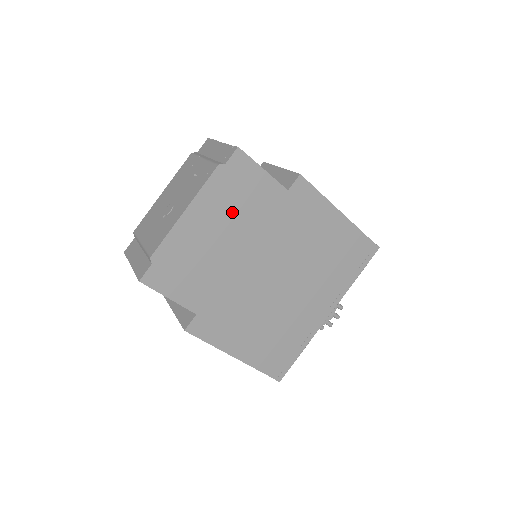
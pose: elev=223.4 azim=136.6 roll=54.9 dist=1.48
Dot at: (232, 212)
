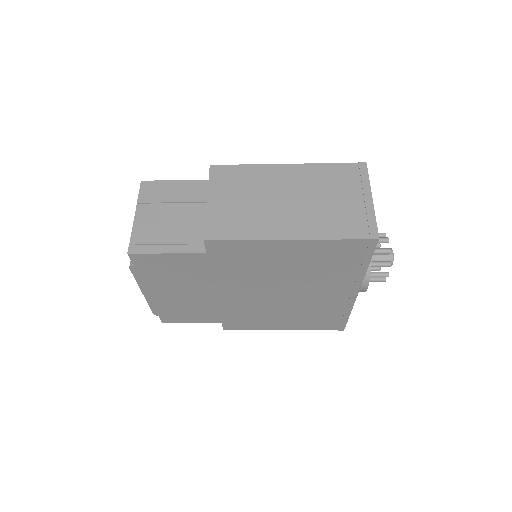
Dot at: (176, 281)
